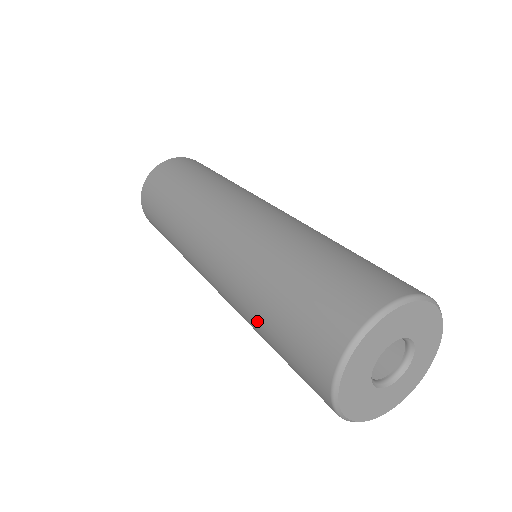
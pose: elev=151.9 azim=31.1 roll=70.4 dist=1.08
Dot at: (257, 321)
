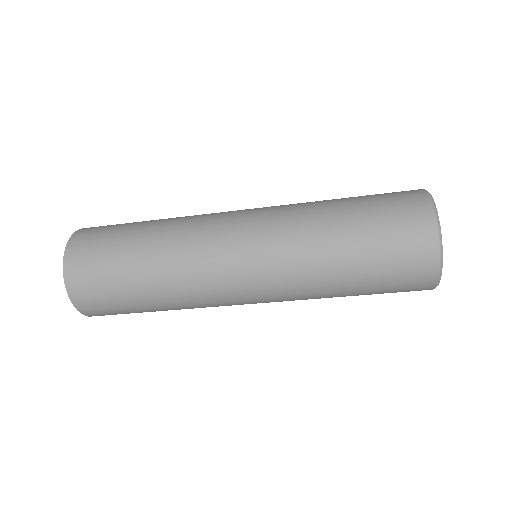
Dot at: (340, 279)
